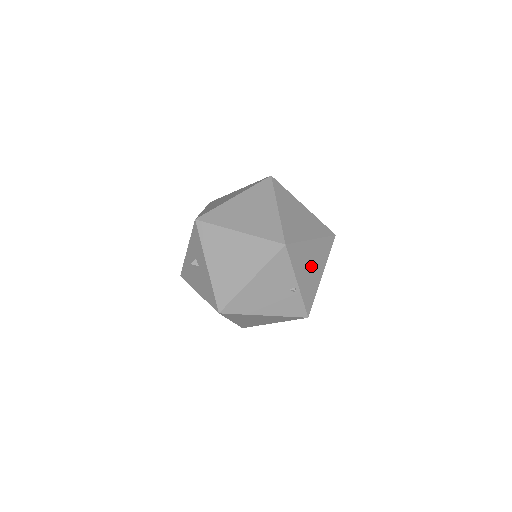
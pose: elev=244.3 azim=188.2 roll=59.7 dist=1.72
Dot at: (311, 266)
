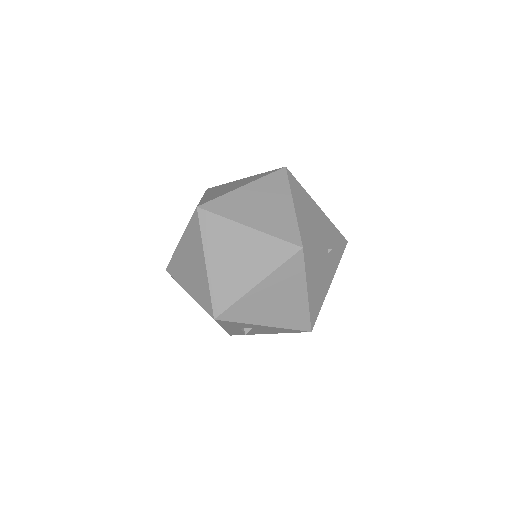
Dot at: (313, 218)
